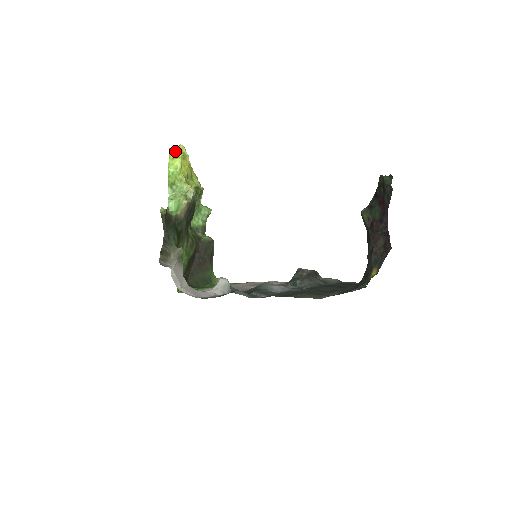
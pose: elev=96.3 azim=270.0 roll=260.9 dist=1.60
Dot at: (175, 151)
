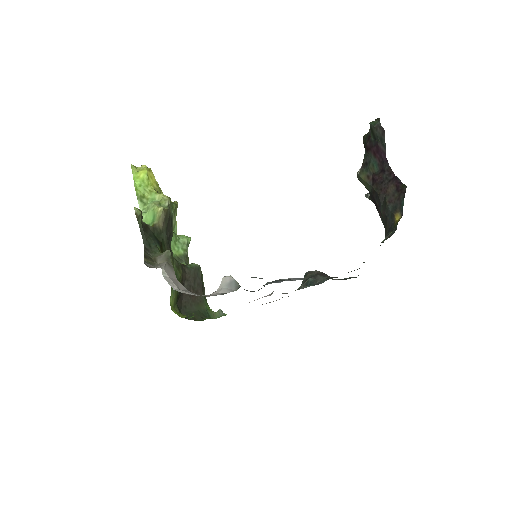
Dot at: occluded
